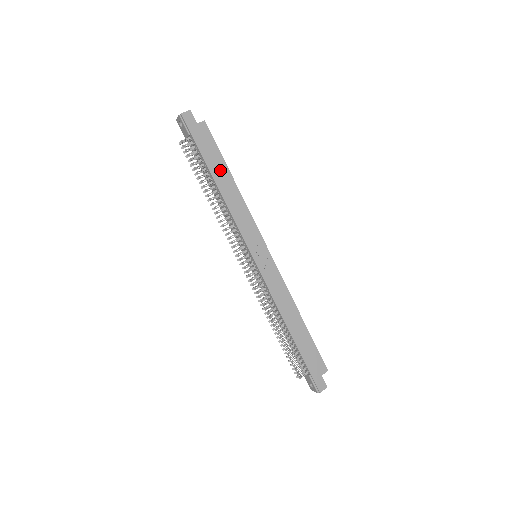
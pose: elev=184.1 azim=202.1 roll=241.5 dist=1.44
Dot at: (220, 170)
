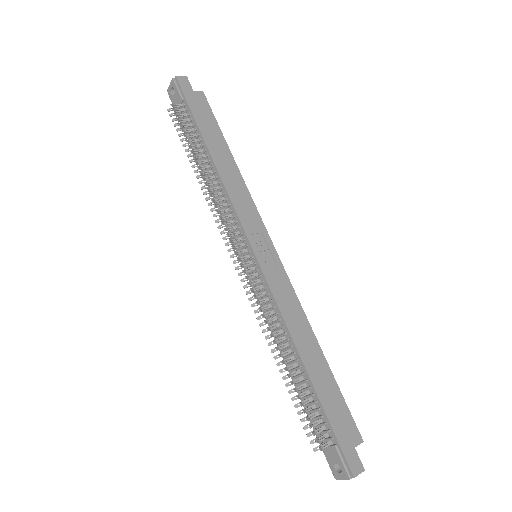
Dot at: (217, 142)
